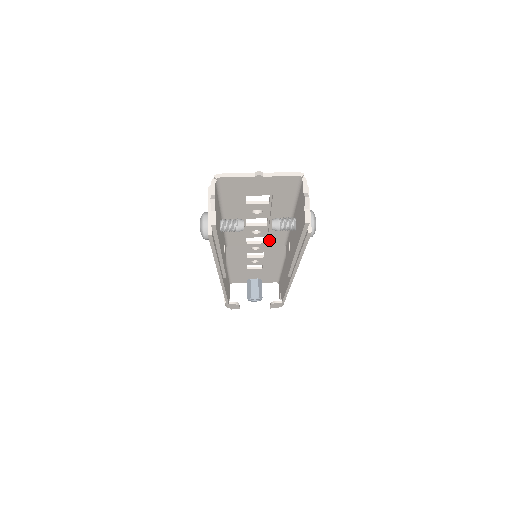
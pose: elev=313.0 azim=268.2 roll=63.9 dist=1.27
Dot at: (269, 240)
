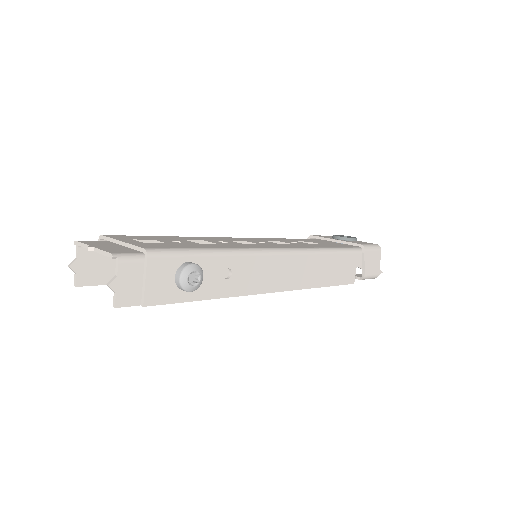
Dot at: occluded
